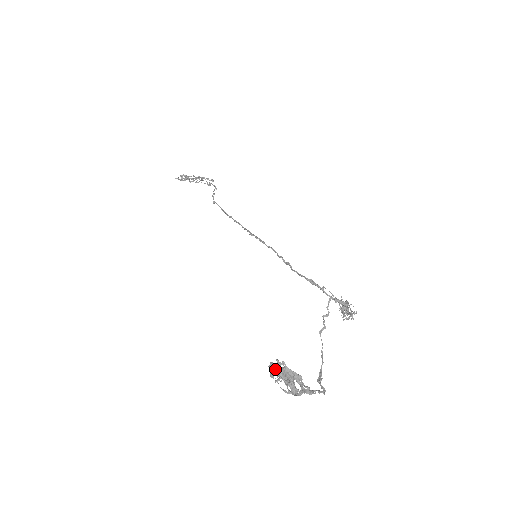
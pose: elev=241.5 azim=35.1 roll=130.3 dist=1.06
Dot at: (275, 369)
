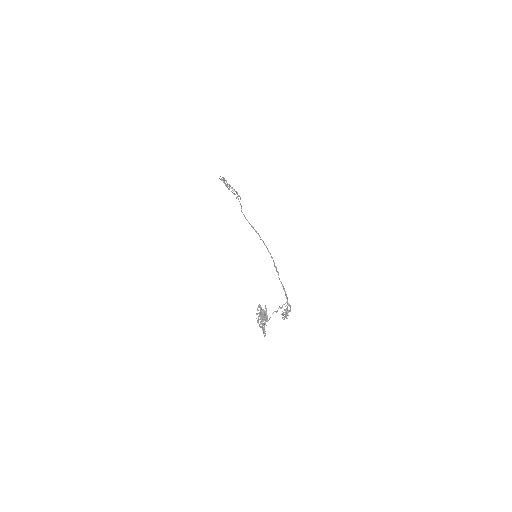
Dot at: (261, 308)
